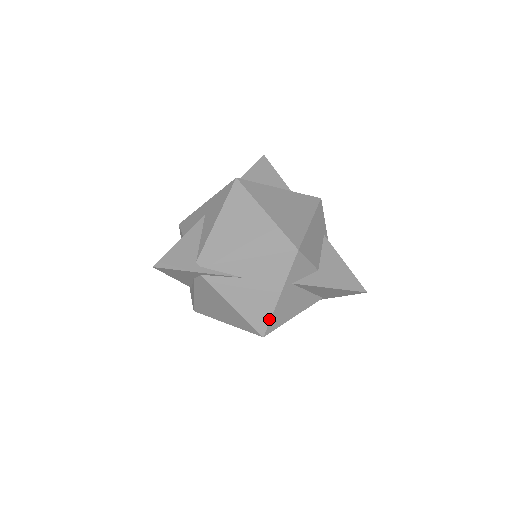
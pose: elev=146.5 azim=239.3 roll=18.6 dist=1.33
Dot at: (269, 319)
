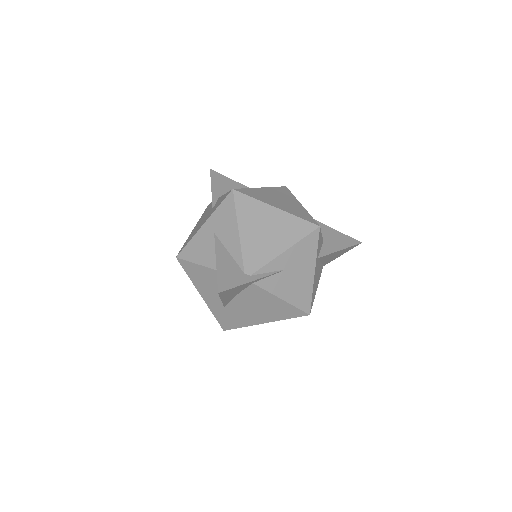
Dot at: (311, 297)
